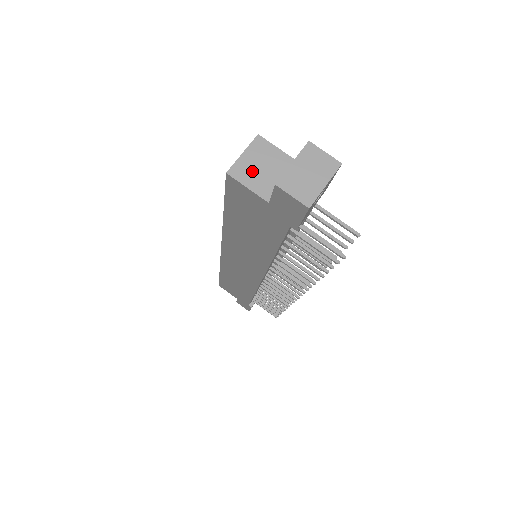
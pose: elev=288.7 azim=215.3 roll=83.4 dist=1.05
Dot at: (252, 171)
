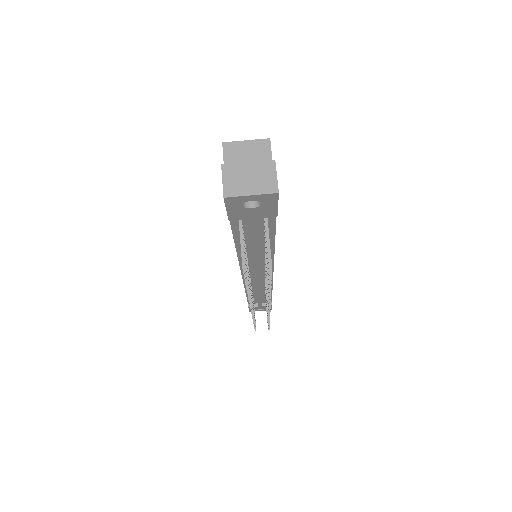
Dot at: (239, 156)
